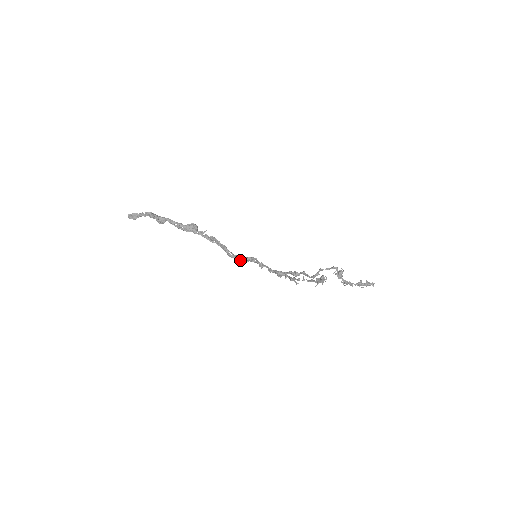
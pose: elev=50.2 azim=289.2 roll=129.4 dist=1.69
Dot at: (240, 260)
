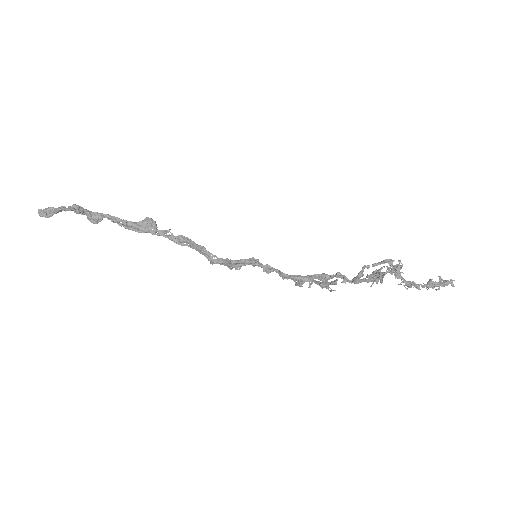
Dot at: (230, 265)
